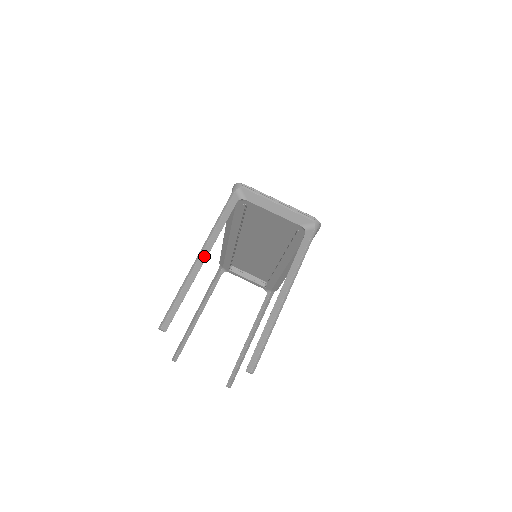
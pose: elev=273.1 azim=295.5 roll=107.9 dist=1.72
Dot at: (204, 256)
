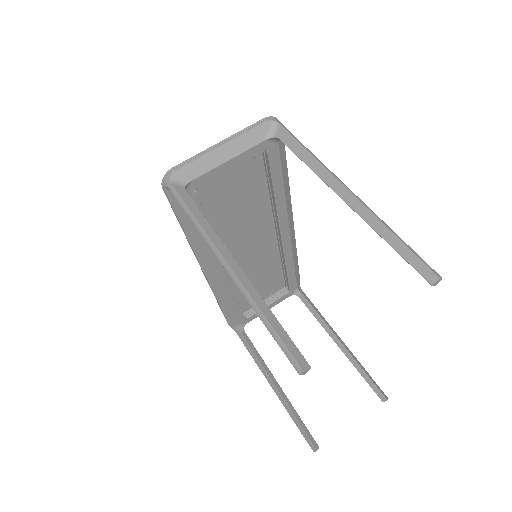
Dot at: (230, 260)
